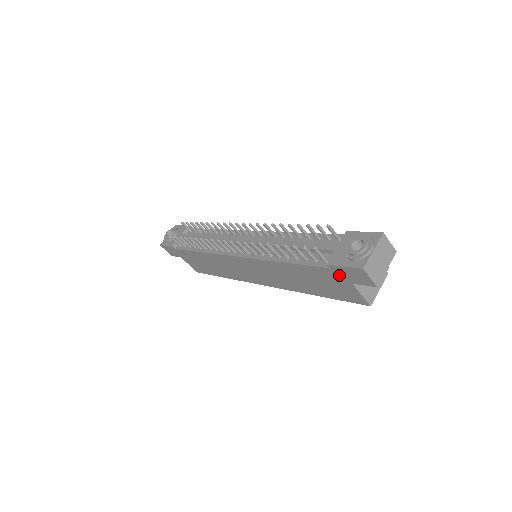
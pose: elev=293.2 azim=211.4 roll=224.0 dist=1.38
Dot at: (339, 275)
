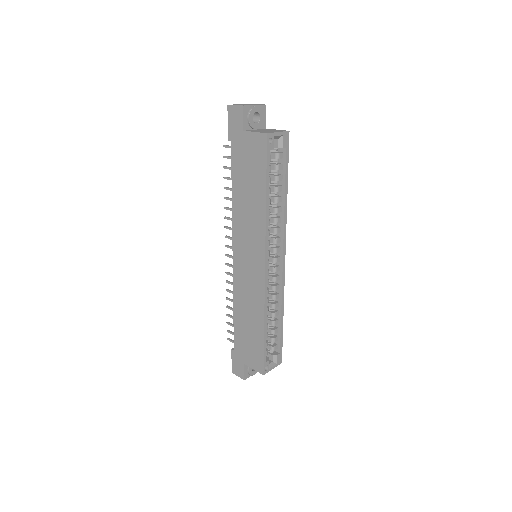
Dot at: (237, 137)
